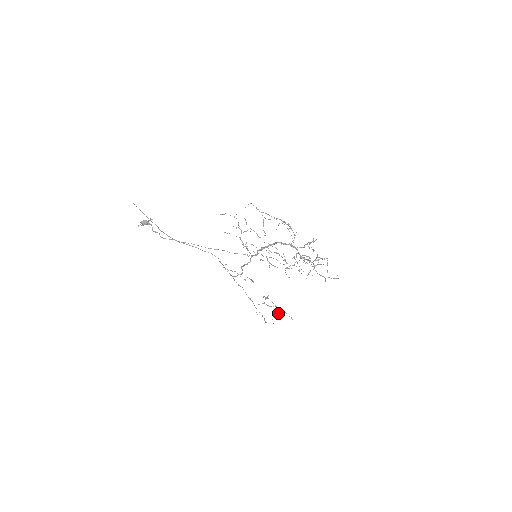
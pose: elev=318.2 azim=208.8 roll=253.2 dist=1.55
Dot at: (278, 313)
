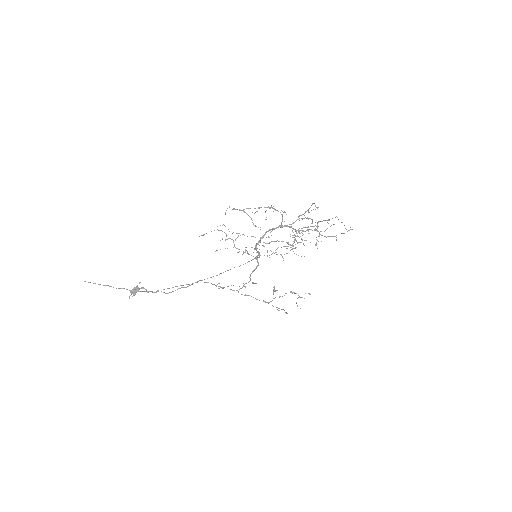
Dot at: (298, 297)
